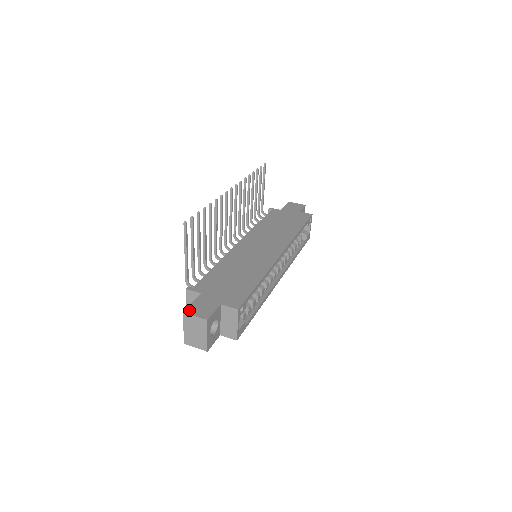
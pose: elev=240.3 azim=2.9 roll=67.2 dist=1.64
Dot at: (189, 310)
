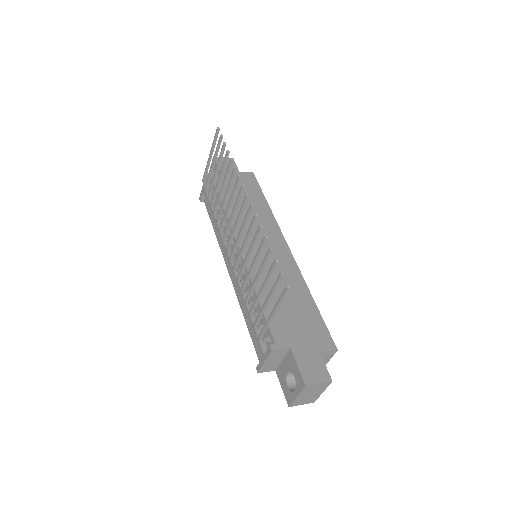
Dot at: (307, 379)
